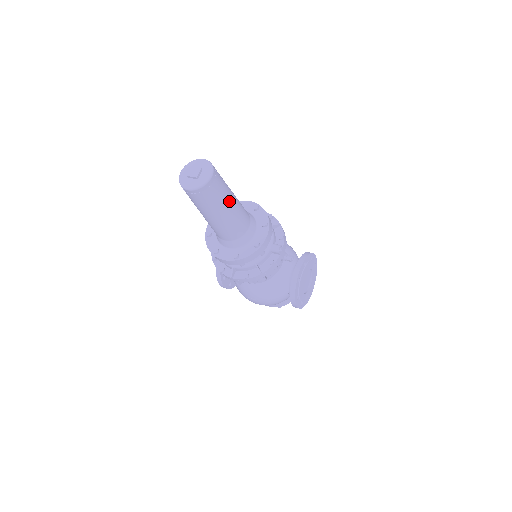
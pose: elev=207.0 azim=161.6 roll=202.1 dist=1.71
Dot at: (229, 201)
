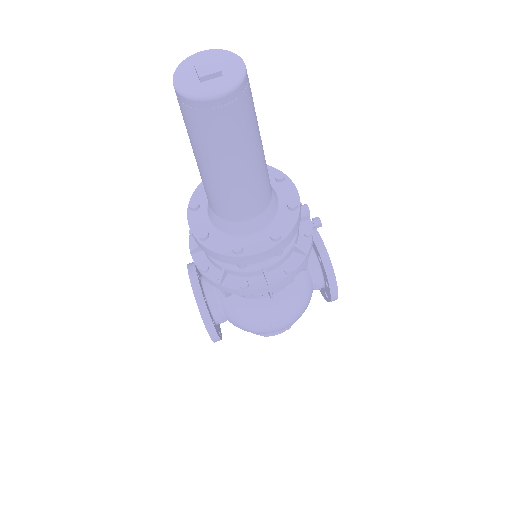
Dot at: occluded
